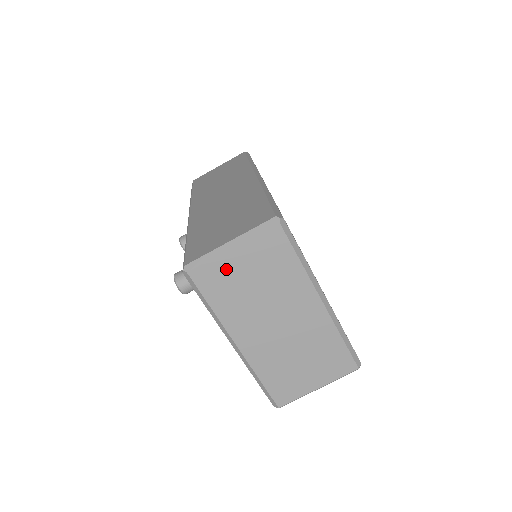
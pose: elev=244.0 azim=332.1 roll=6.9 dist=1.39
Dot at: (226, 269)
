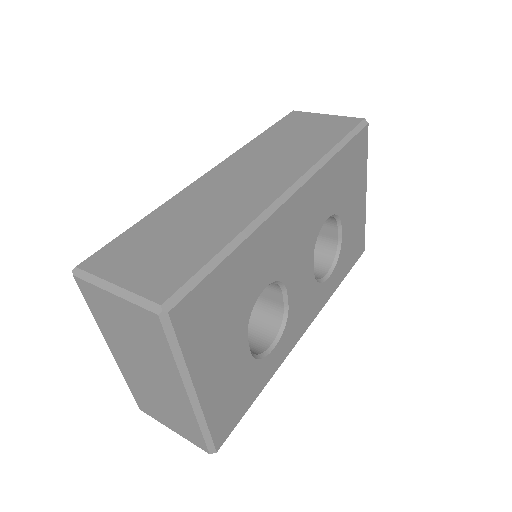
Dot at: (106, 302)
